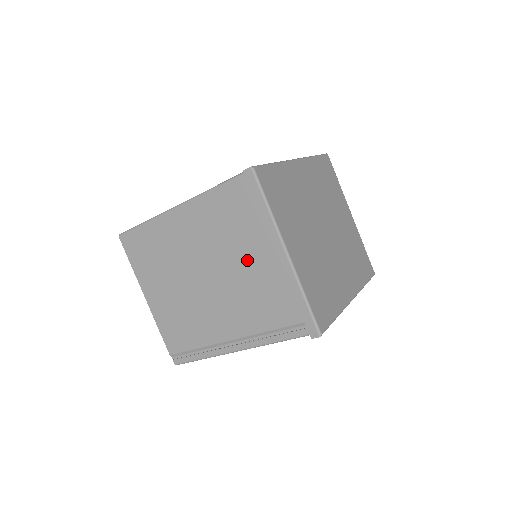
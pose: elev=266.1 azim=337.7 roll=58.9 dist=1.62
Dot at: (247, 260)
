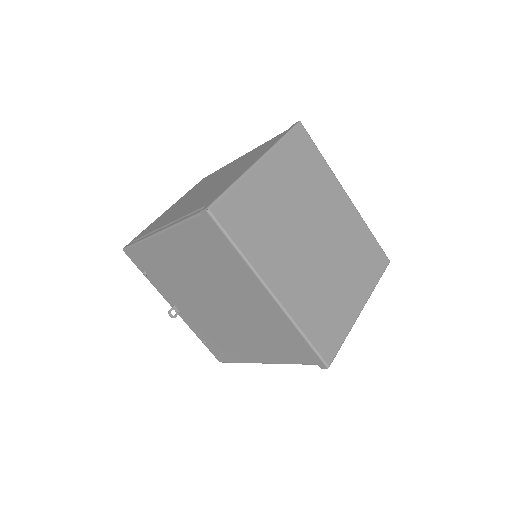
Dot at: (236, 172)
